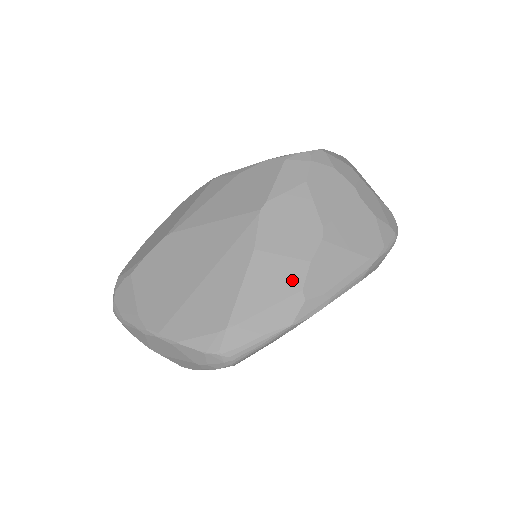
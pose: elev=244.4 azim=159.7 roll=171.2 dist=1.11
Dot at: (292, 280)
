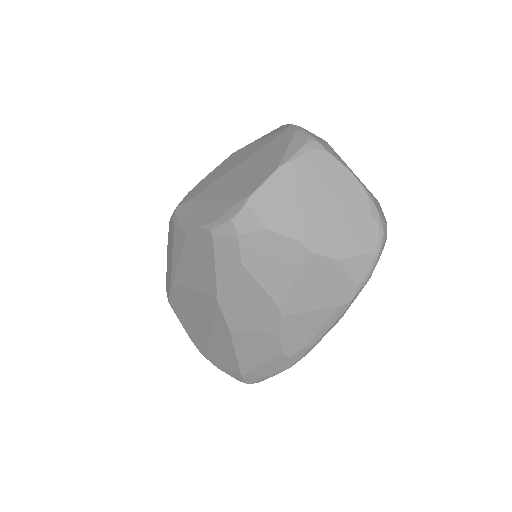
Dot at: (271, 348)
